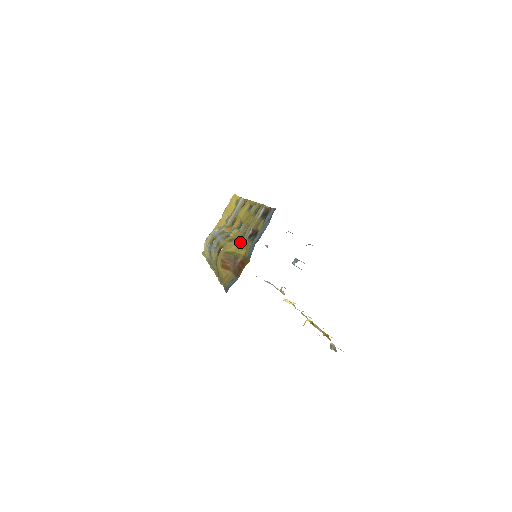
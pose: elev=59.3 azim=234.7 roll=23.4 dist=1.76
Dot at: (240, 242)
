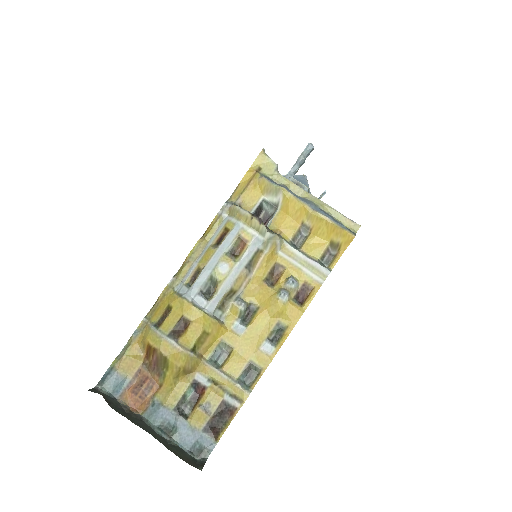
Dot at: (187, 371)
